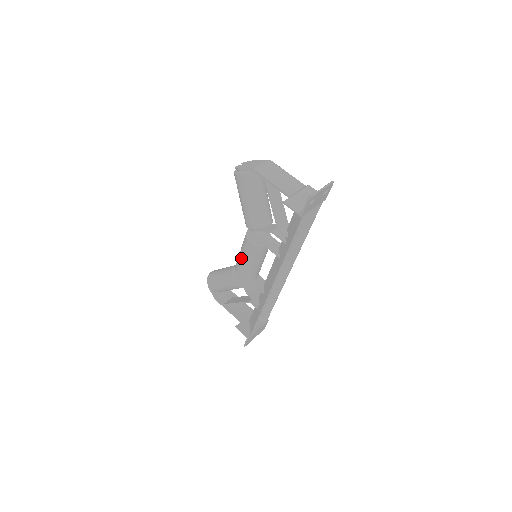
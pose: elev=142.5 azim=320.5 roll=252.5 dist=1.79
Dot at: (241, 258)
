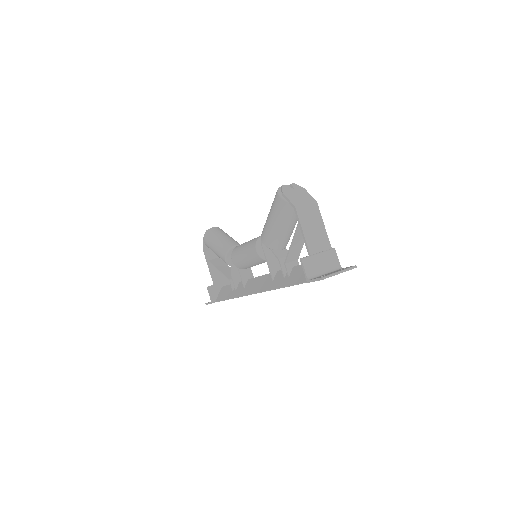
Dot at: (242, 251)
